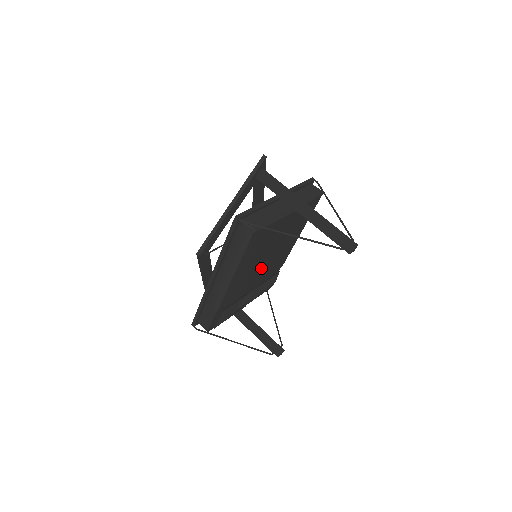
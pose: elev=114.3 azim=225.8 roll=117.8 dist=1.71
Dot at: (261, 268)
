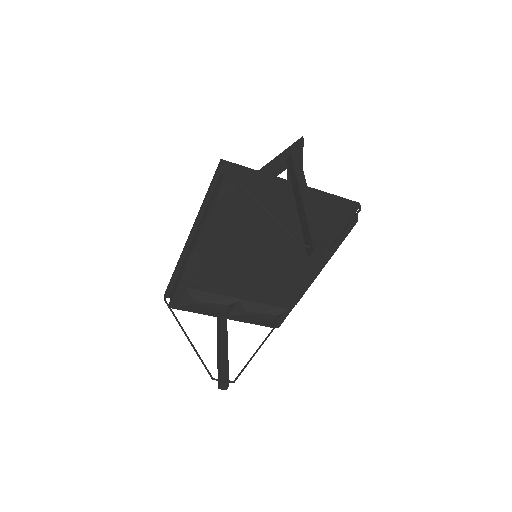
Dot at: (250, 267)
